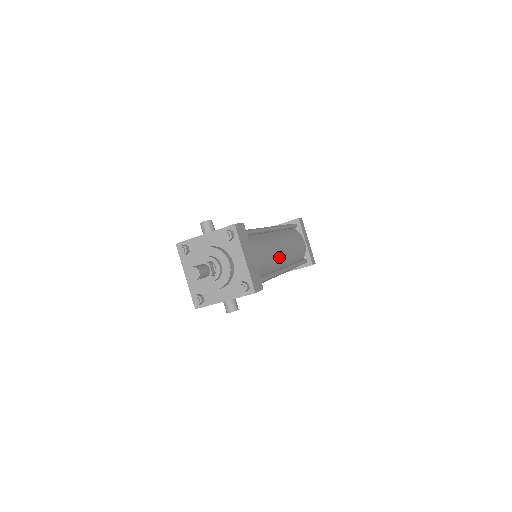
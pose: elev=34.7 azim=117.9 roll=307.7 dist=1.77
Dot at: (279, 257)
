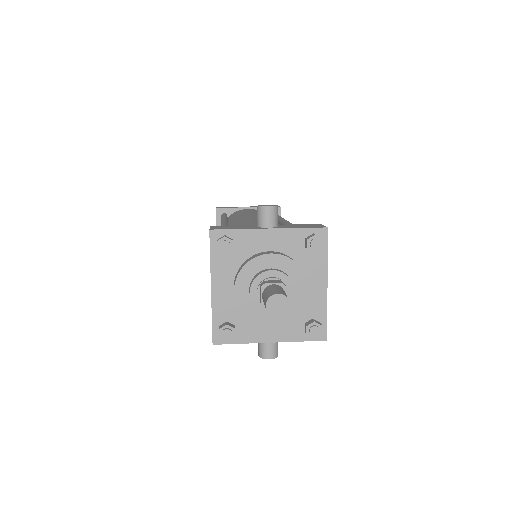
Dot at: occluded
